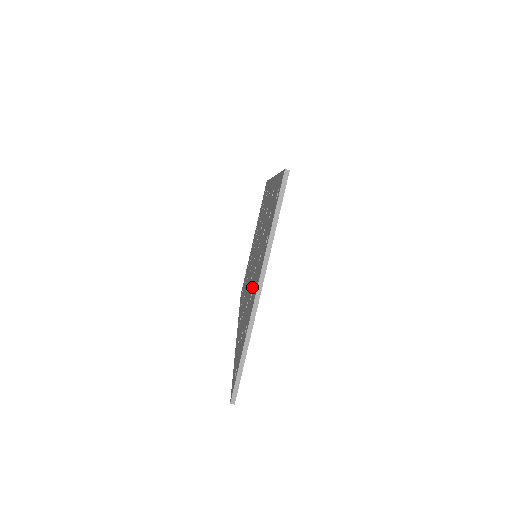
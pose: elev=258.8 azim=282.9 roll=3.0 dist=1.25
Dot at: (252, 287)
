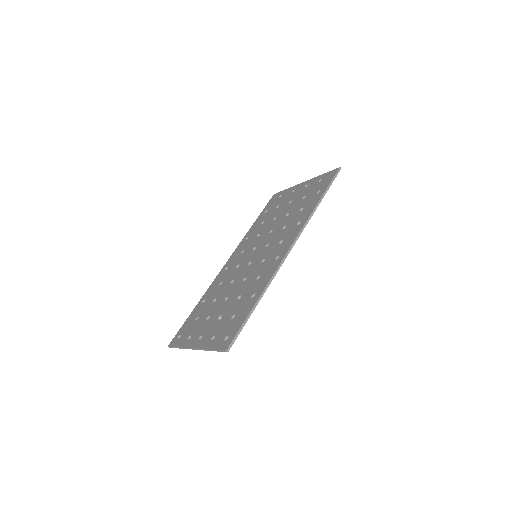
Dot at: (213, 312)
